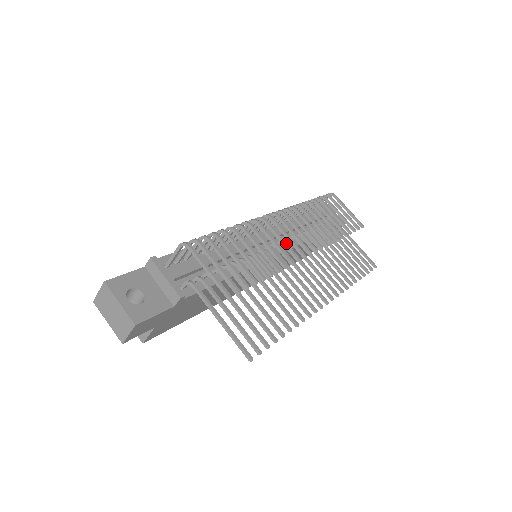
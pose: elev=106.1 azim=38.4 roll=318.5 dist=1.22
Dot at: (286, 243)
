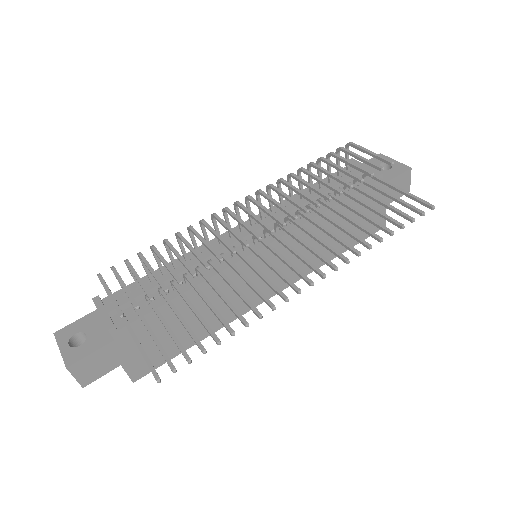
Dot at: (234, 231)
